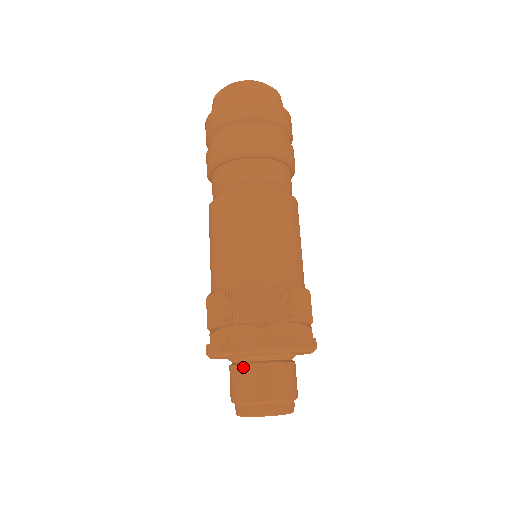
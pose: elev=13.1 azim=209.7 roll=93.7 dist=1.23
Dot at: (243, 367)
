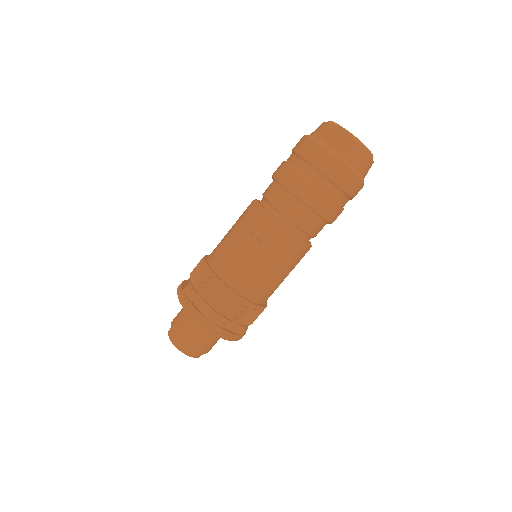
Dot at: (190, 319)
